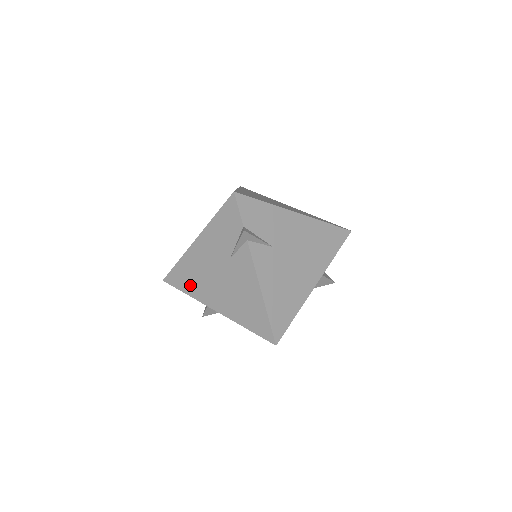
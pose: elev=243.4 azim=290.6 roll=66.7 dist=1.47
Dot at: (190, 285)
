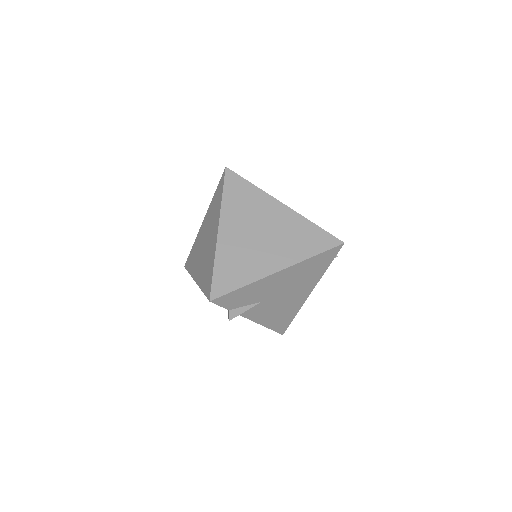
Dot at: occluded
